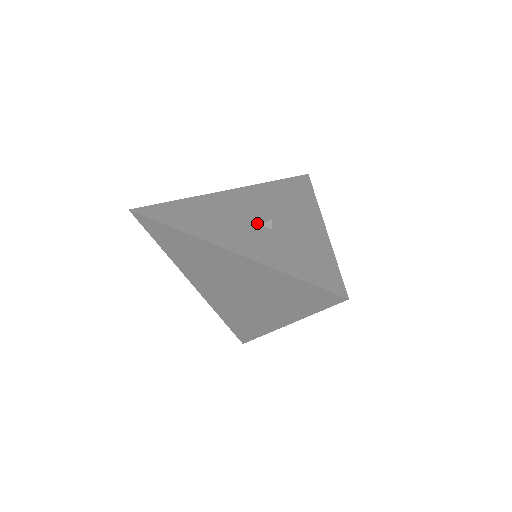
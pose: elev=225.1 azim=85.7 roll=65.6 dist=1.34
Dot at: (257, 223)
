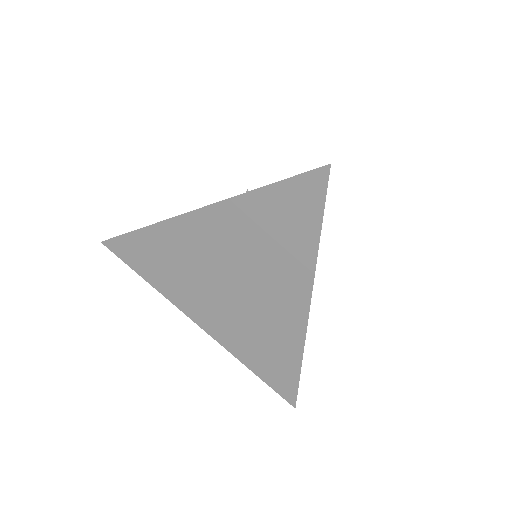
Dot at: occluded
